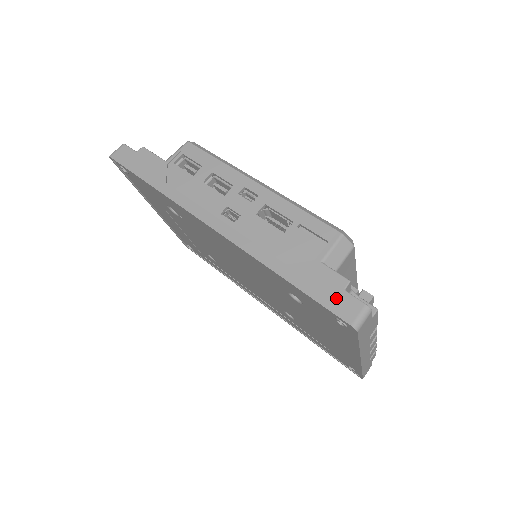
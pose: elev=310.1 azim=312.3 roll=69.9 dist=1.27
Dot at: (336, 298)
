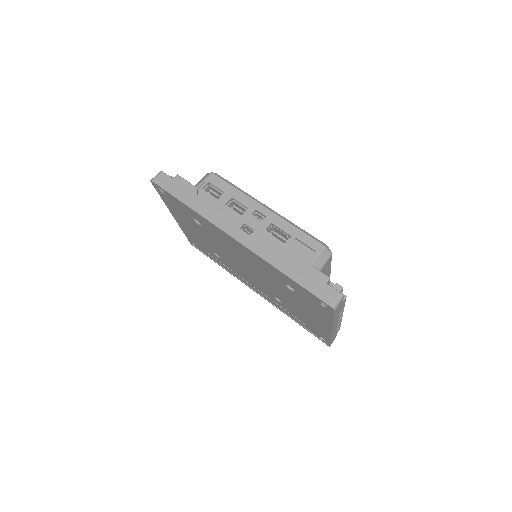
Dot at: (321, 289)
